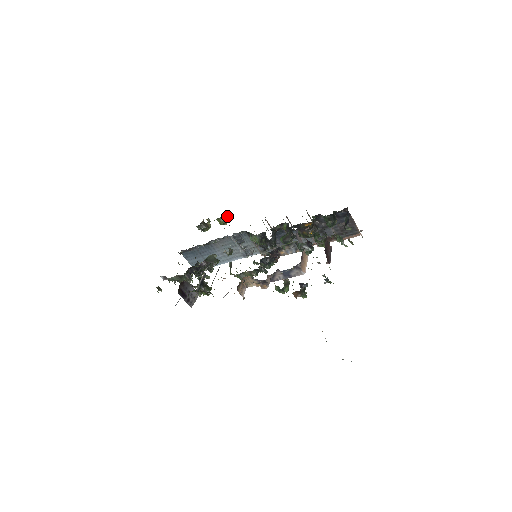
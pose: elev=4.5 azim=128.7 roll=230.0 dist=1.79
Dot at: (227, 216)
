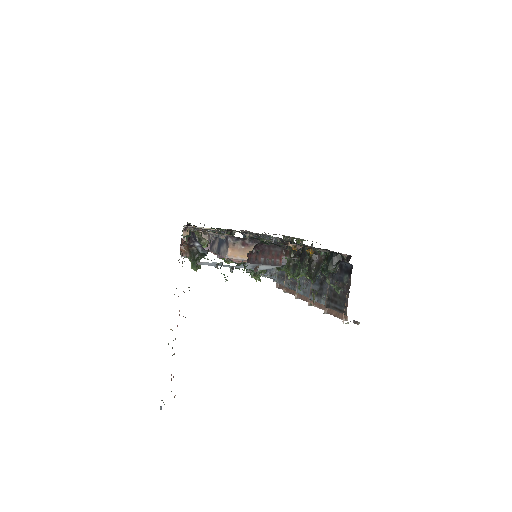
Dot at: (305, 240)
